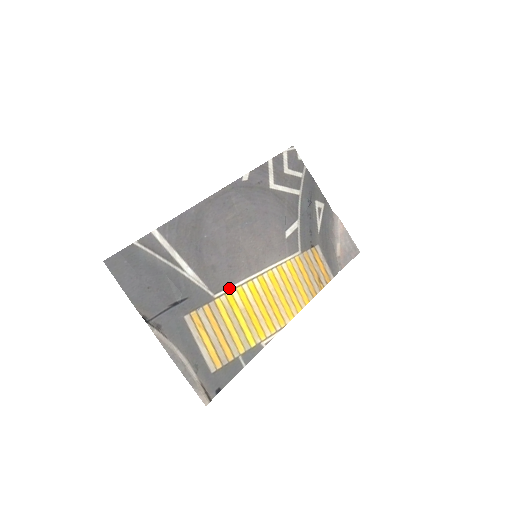
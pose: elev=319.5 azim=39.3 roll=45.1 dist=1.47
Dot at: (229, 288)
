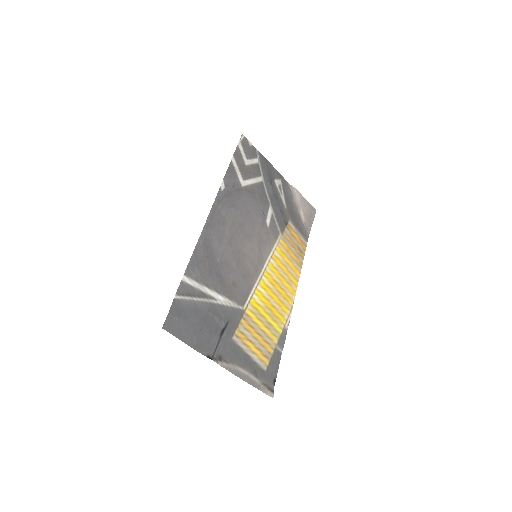
Dot at: (250, 295)
